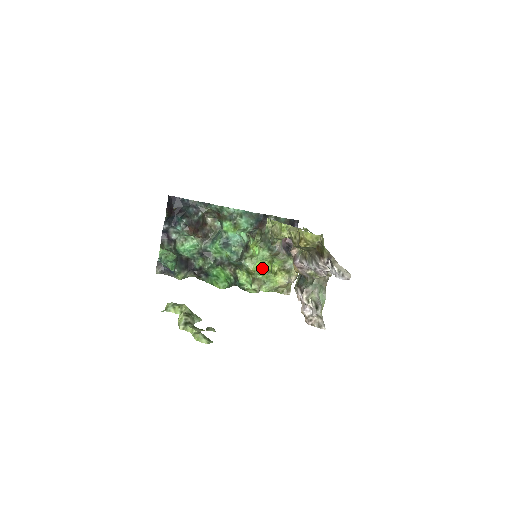
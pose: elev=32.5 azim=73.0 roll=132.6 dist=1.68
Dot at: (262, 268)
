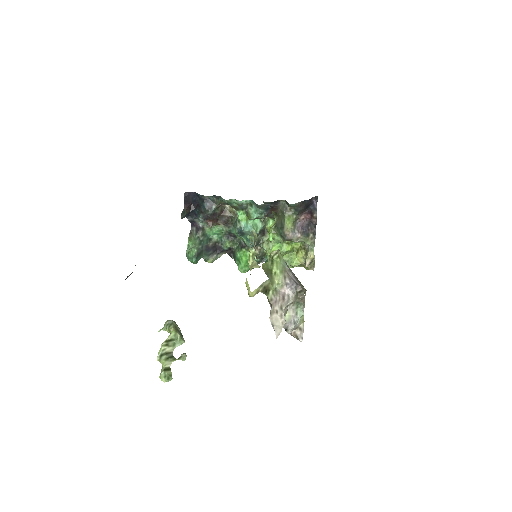
Dot at: occluded
